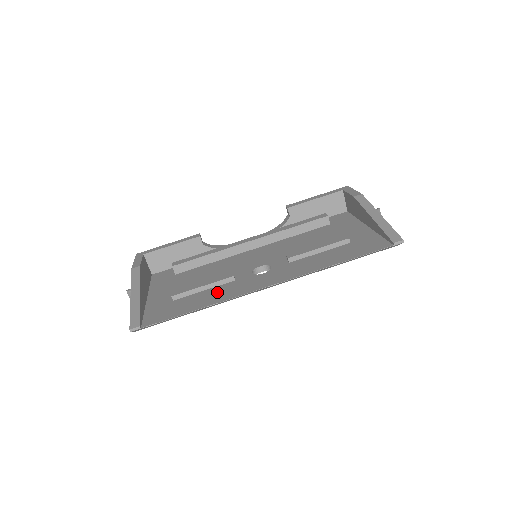
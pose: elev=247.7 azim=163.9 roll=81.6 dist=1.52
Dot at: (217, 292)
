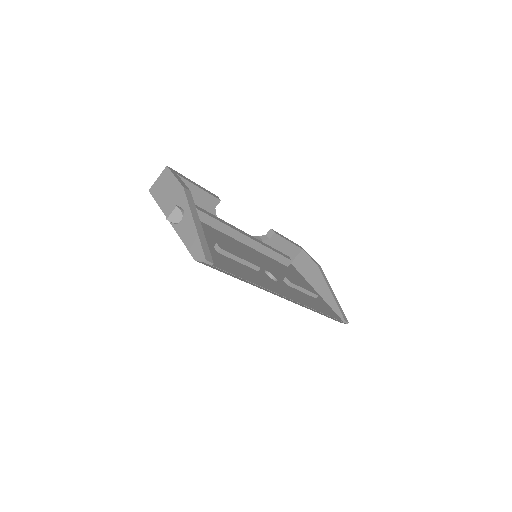
Dot at: (253, 274)
